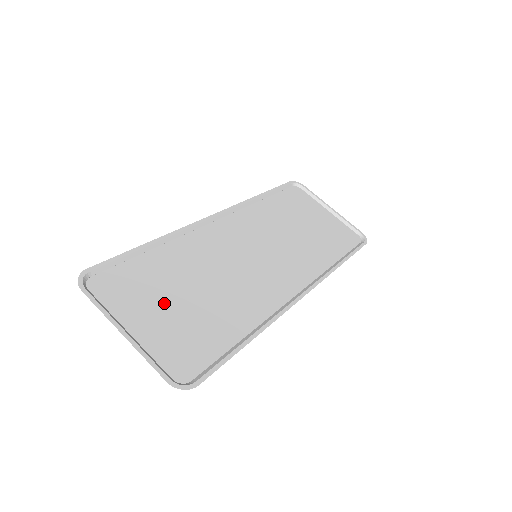
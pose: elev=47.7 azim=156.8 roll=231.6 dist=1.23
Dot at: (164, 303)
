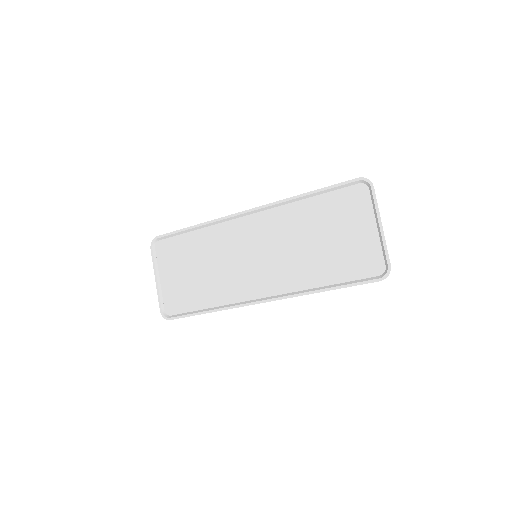
Dot at: (181, 269)
